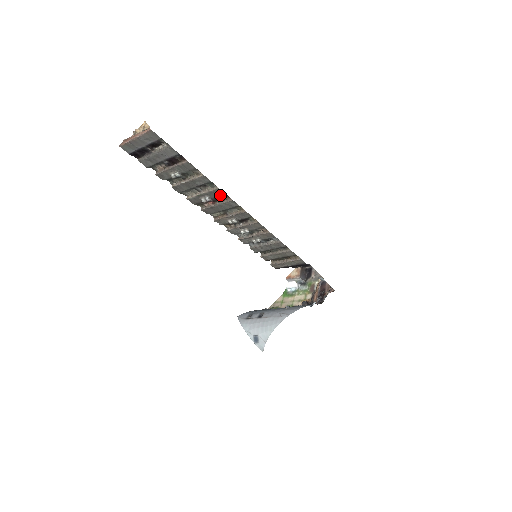
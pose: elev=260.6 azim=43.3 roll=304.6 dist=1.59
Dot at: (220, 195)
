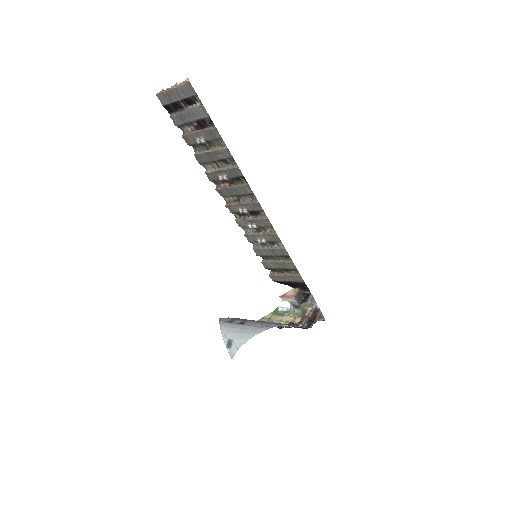
Dot at: (238, 176)
